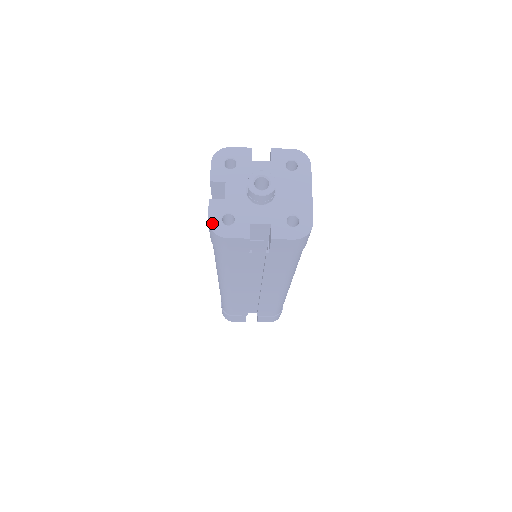
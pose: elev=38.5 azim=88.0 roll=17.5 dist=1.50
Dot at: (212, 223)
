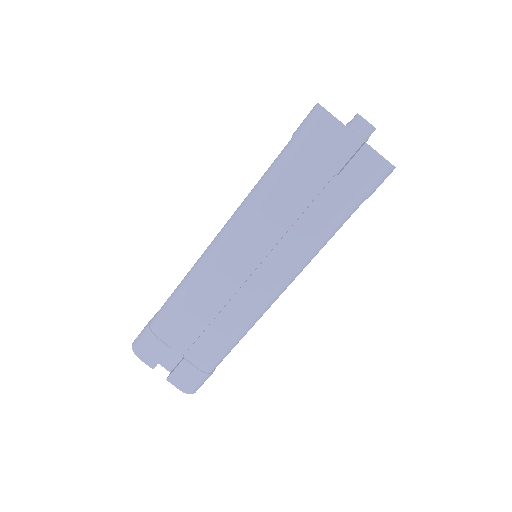
Dot at: occluded
